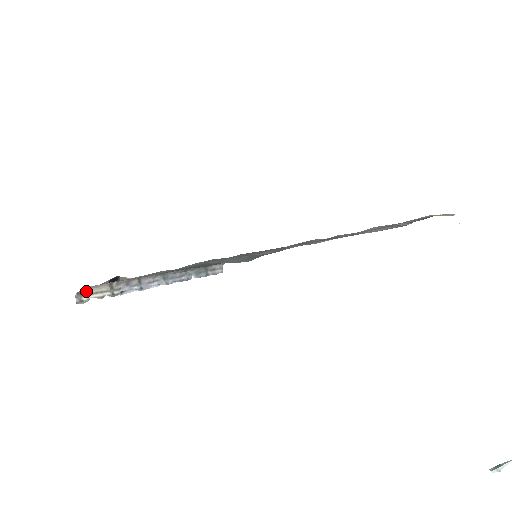
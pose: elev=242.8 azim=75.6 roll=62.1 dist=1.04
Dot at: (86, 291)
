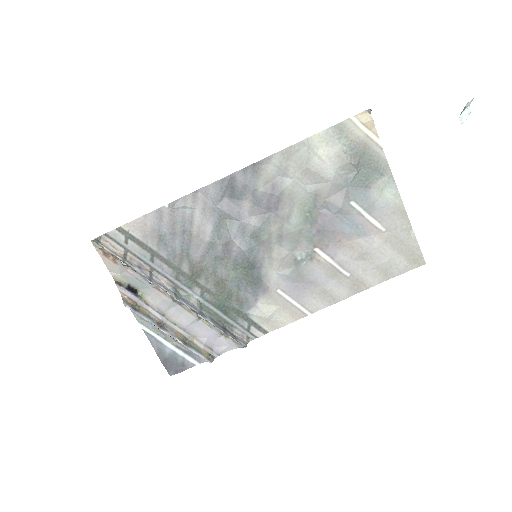
Dot at: (104, 243)
